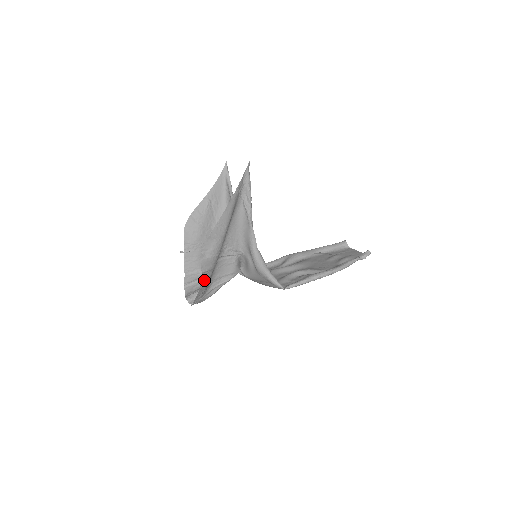
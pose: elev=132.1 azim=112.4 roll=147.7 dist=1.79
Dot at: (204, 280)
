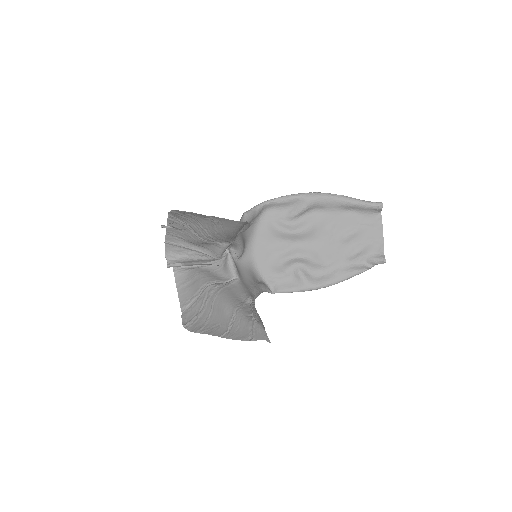
Dot at: (188, 312)
